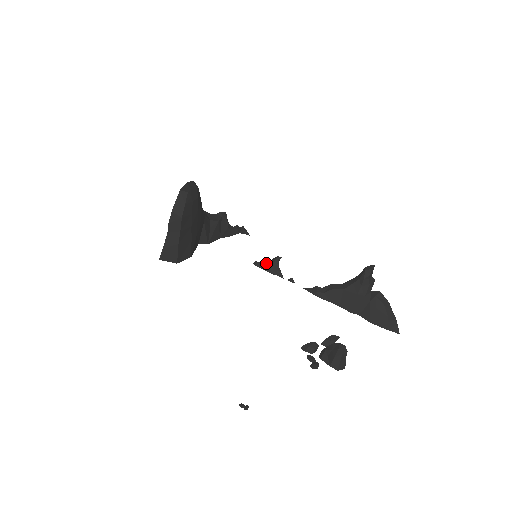
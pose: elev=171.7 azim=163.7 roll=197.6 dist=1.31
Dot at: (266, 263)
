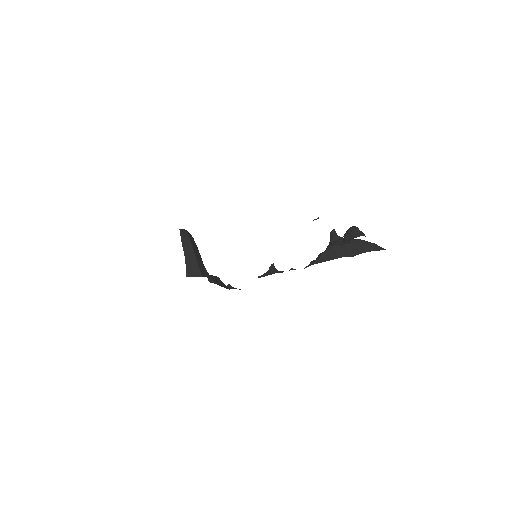
Dot at: (266, 272)
